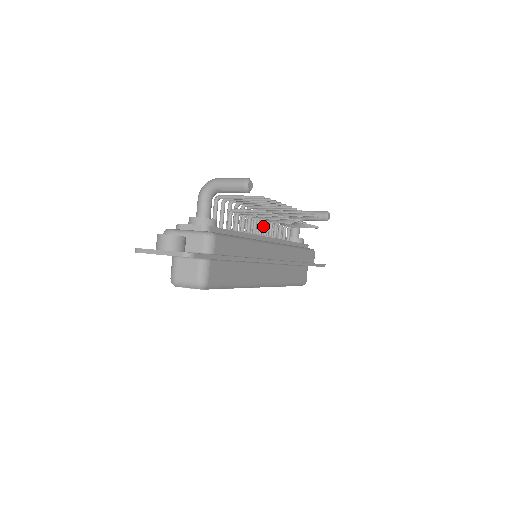
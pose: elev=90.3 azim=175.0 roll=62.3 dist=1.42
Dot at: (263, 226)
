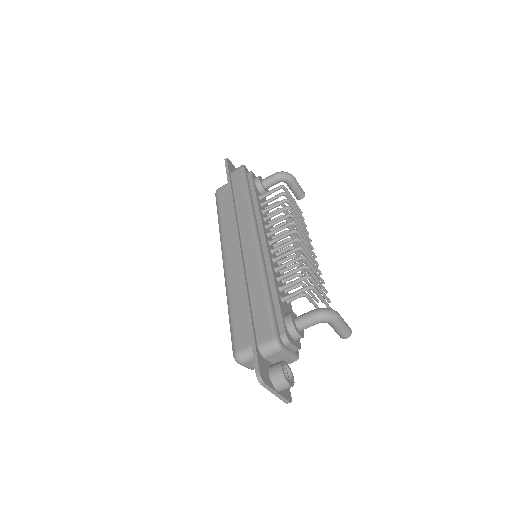
Dot at: occluded
